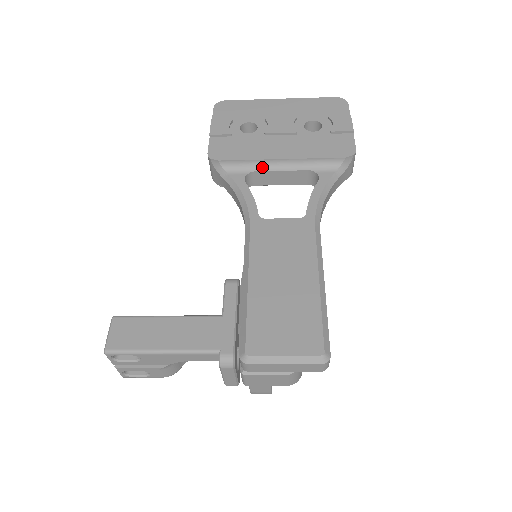
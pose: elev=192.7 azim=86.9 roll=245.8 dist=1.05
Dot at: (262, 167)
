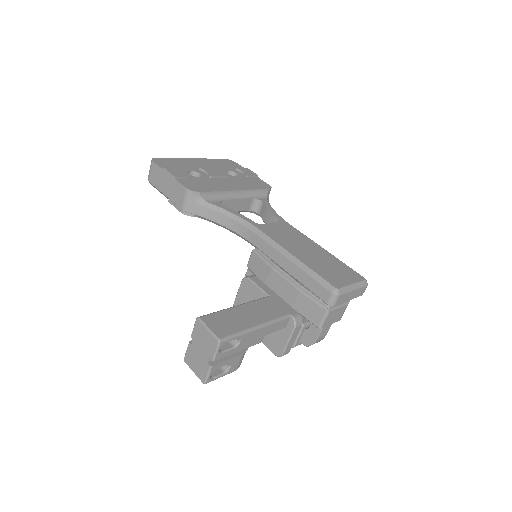
Dot at: (226, 197)
